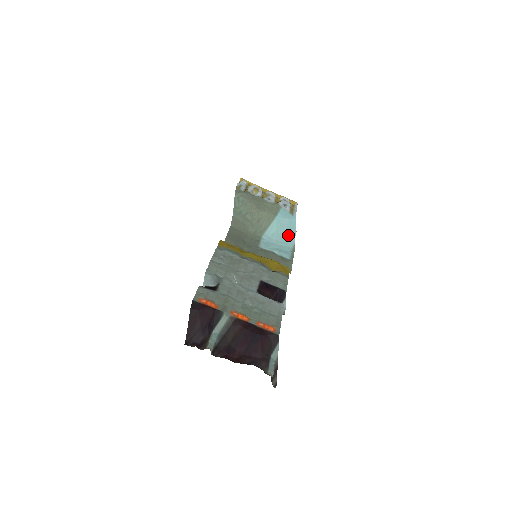
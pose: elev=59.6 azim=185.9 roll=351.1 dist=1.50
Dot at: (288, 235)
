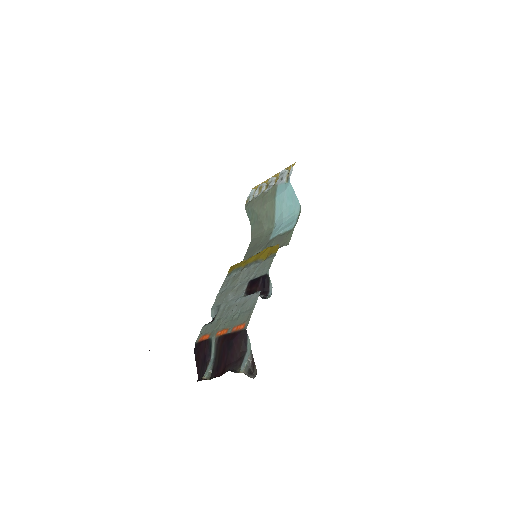
Dot at: (291, 204)
